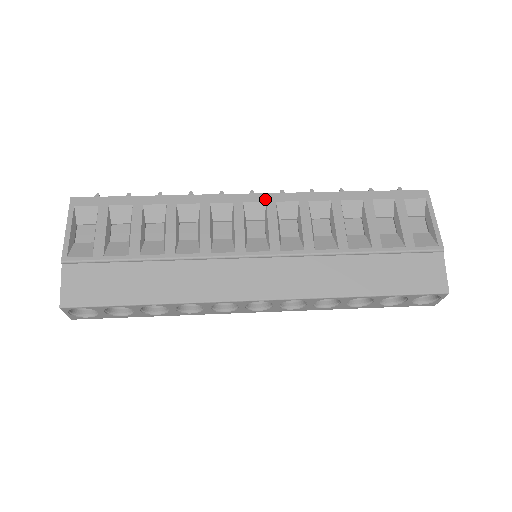
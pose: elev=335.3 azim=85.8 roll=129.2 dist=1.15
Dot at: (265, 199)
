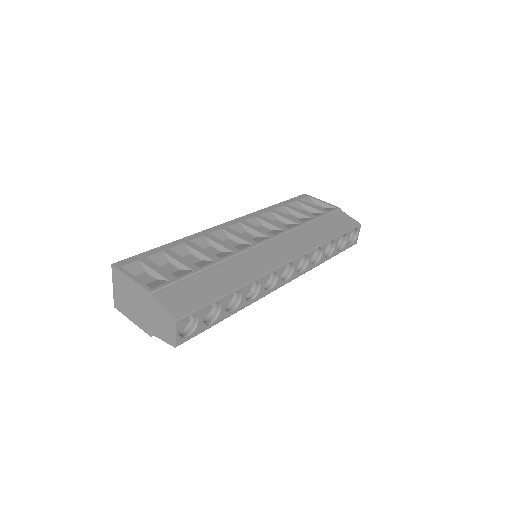
Dot at: (237, 221)
